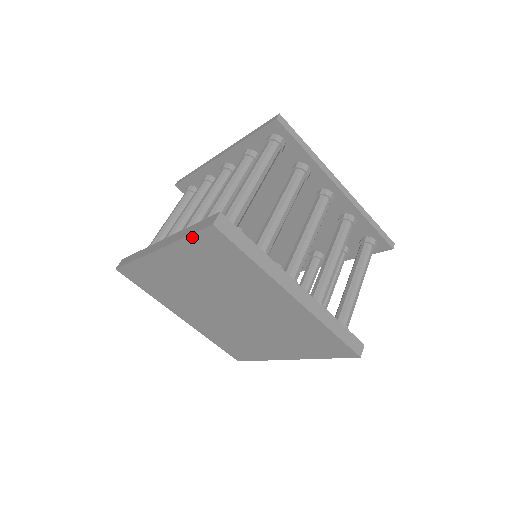
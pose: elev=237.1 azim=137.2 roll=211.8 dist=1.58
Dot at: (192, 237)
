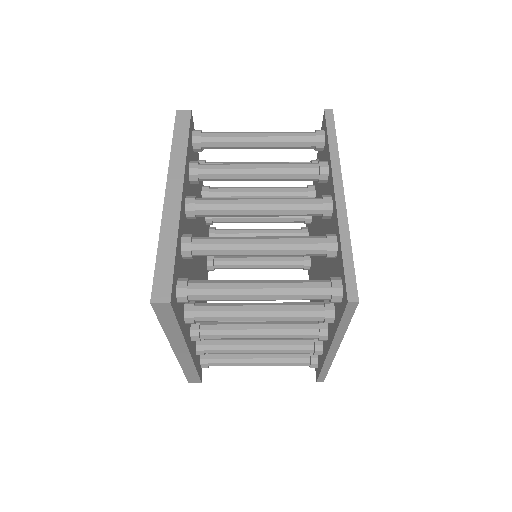
Dot at: (157, 262)
